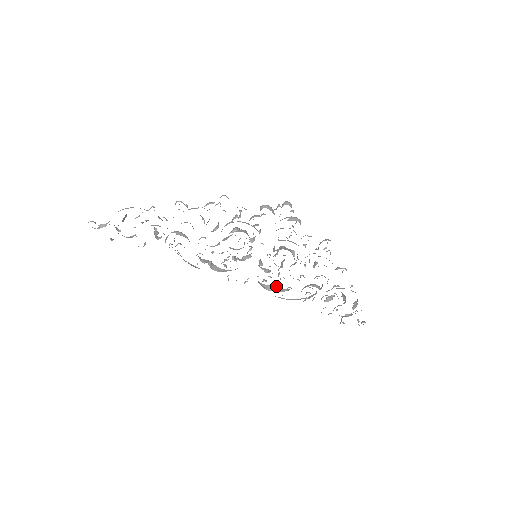
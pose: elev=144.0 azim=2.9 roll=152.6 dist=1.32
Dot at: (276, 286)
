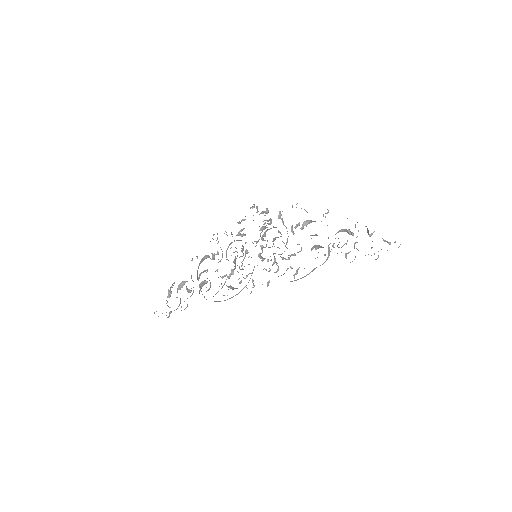
Dot at: (287, 269)
